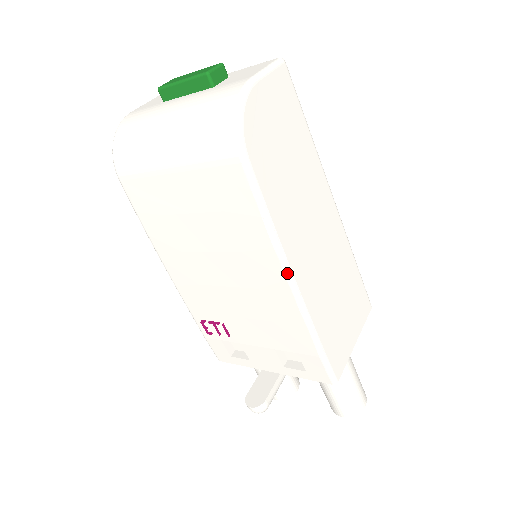
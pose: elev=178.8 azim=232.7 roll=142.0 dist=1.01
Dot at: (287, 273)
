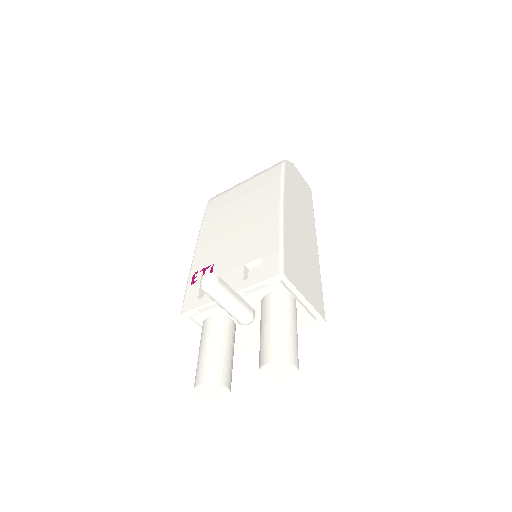
Dot at: (281, 201)
